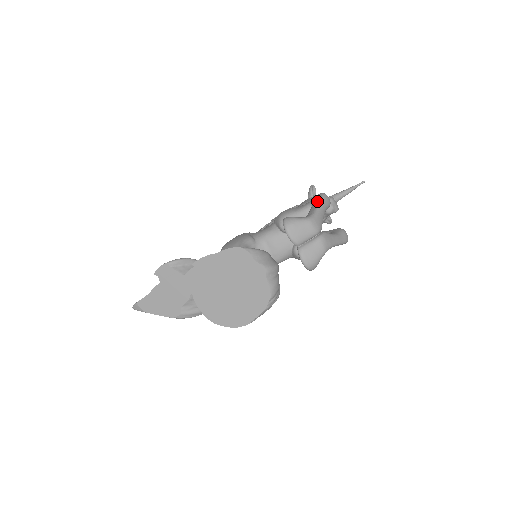
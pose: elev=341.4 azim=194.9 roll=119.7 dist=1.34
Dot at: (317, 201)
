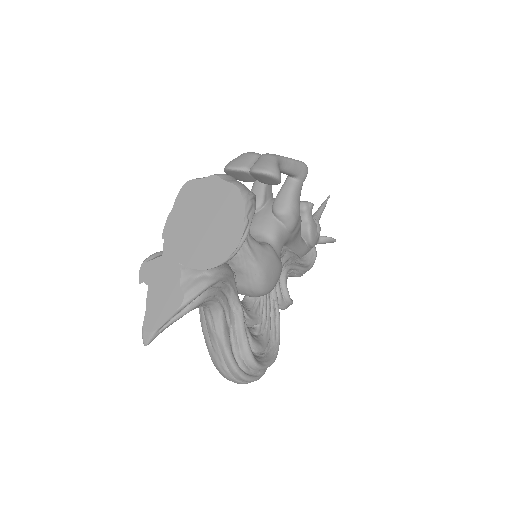
Dot at: occluded
